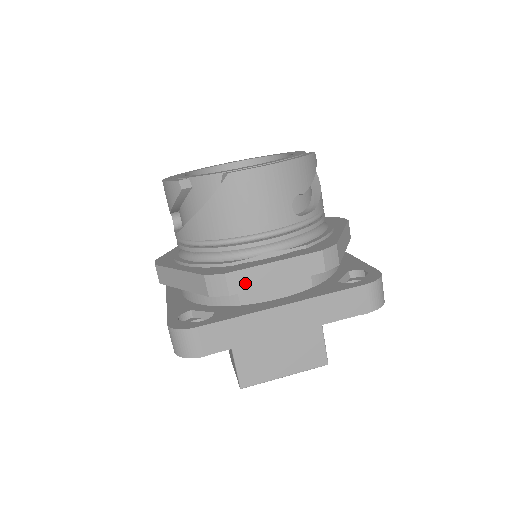
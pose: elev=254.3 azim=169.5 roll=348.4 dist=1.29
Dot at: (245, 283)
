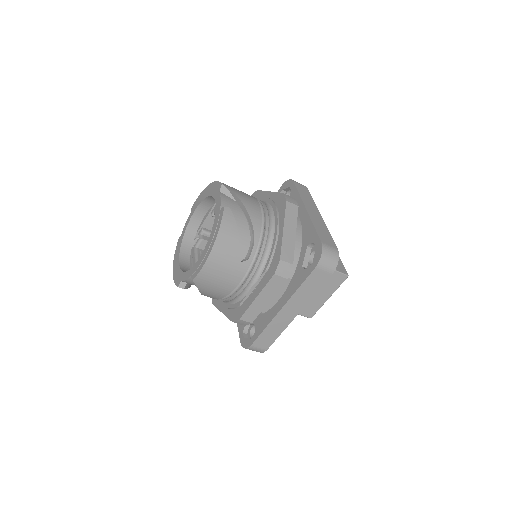
Dot at: (253, 314)
